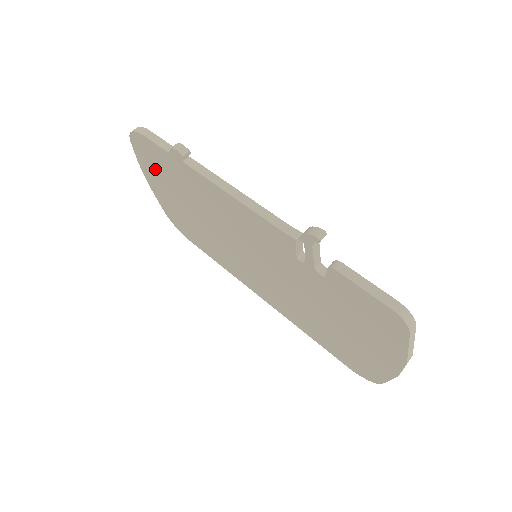
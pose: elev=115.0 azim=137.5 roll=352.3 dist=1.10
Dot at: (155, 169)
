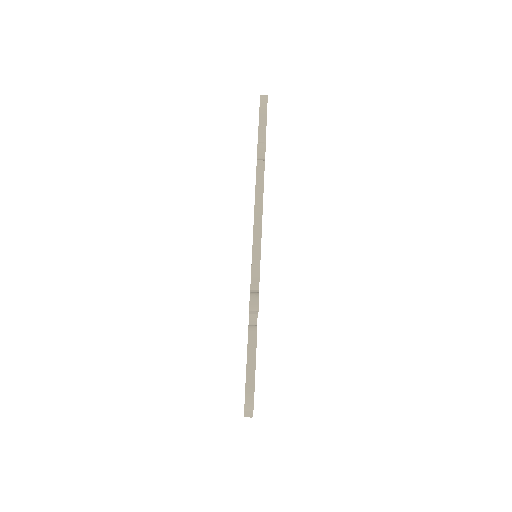
Dot at: occluded
